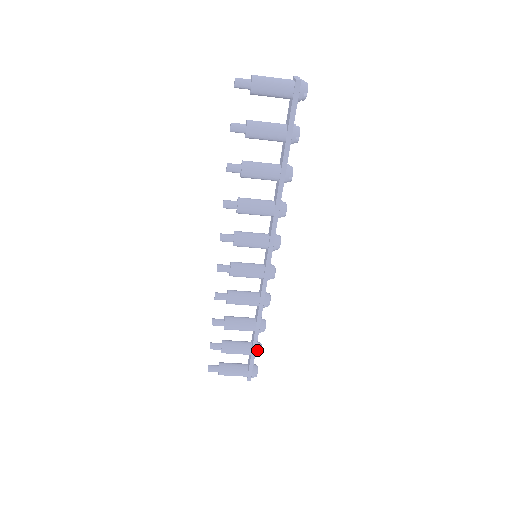
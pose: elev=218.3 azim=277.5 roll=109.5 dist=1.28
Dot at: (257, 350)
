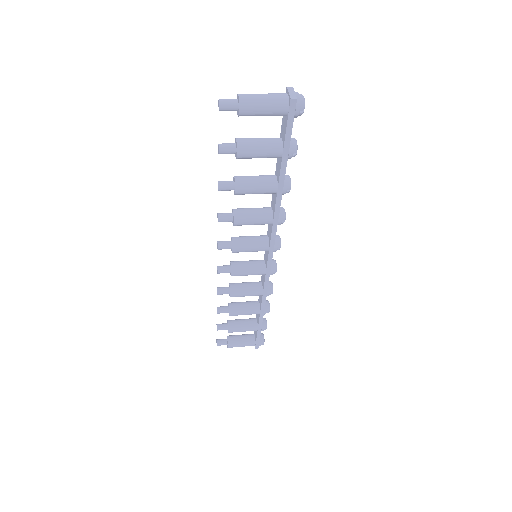
Dot at: (263, 327)
